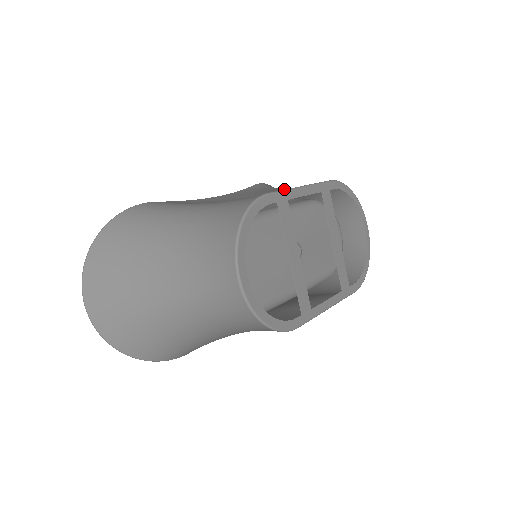
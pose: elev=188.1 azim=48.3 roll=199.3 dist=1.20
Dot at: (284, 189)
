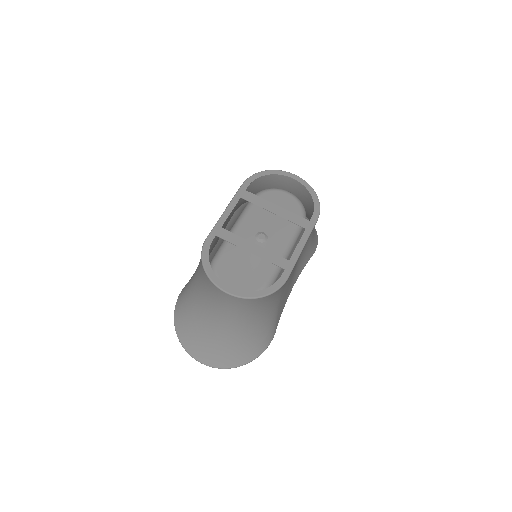
Dot at: occluded
